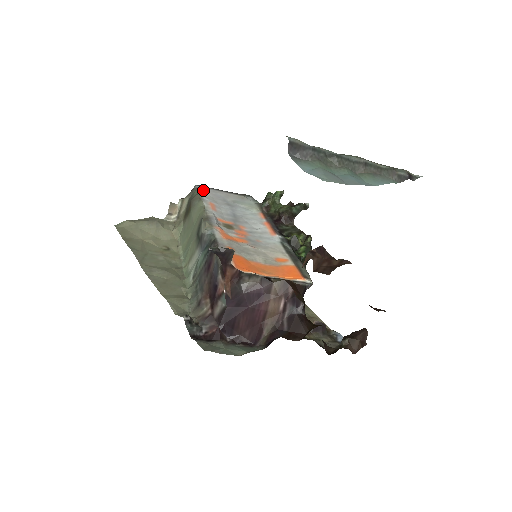
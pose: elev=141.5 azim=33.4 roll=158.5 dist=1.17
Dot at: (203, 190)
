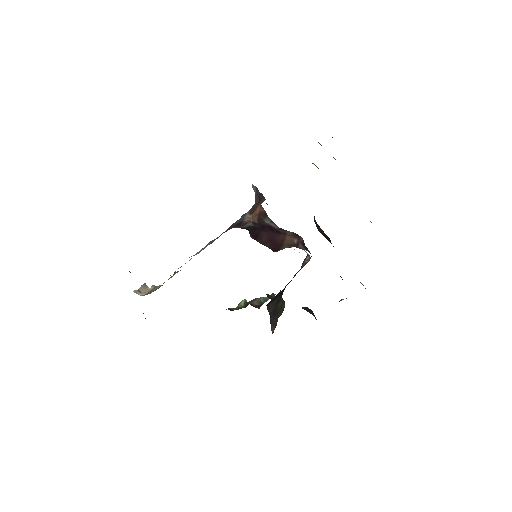
Dot at: occluded
